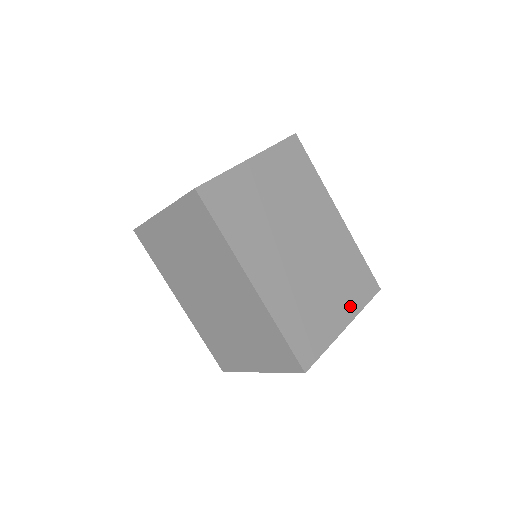
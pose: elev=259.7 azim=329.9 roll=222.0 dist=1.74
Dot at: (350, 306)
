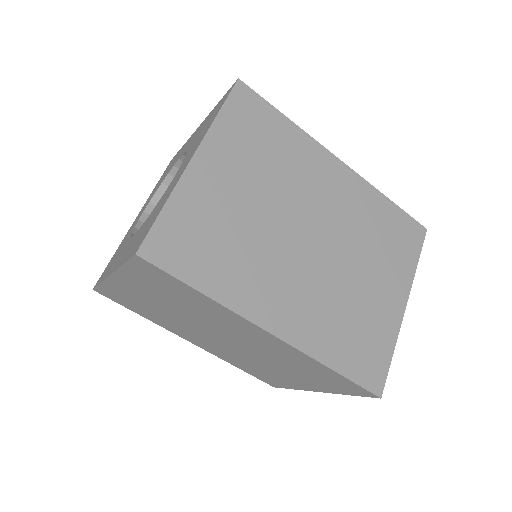
Dot at: (400, 277)
